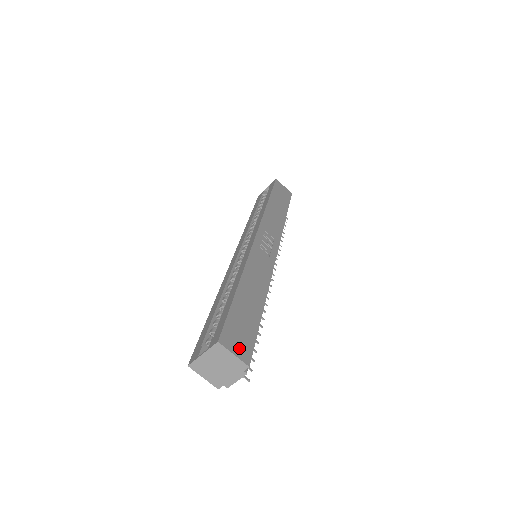
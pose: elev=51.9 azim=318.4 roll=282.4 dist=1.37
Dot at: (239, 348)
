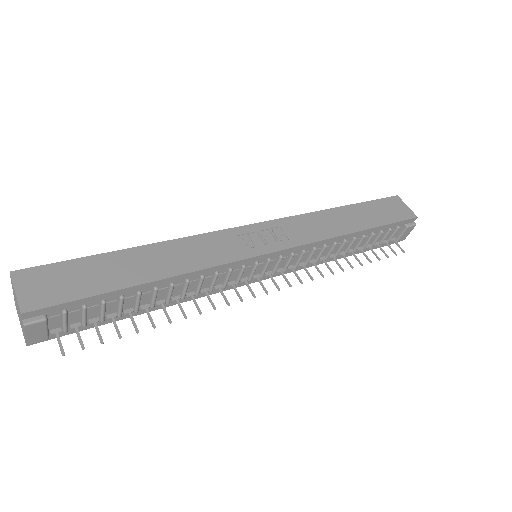
Dot at: (34, 292)
